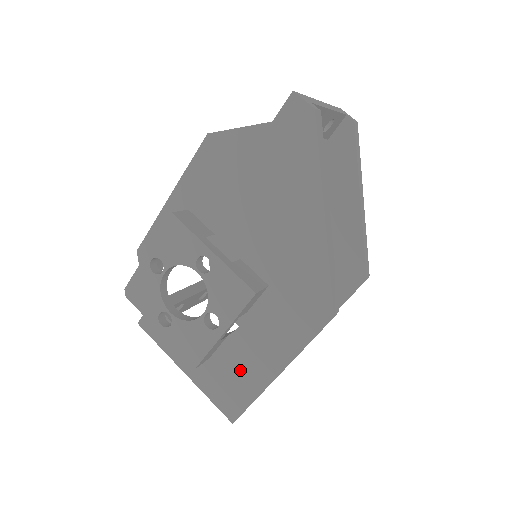
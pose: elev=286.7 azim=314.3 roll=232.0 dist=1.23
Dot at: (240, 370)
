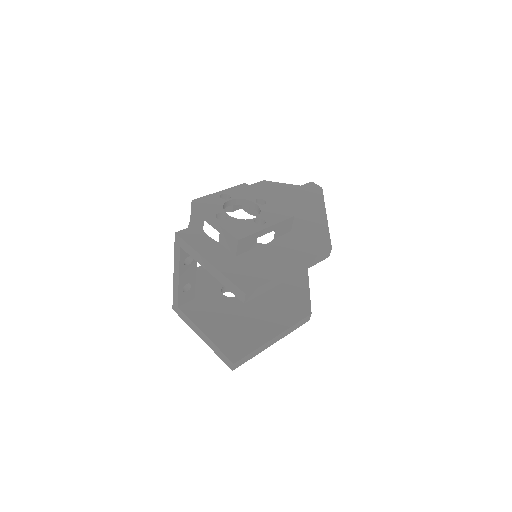
Dot at: (261, 264)
